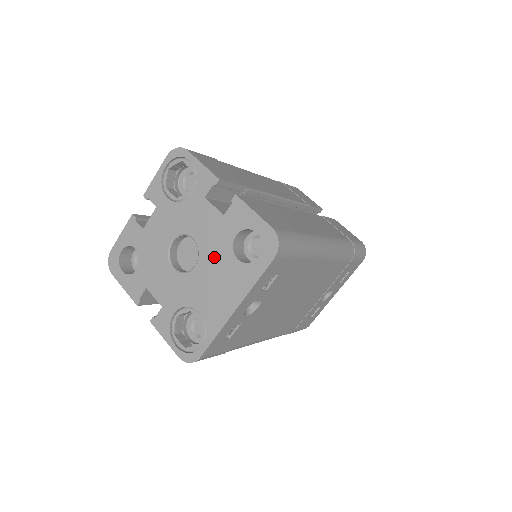
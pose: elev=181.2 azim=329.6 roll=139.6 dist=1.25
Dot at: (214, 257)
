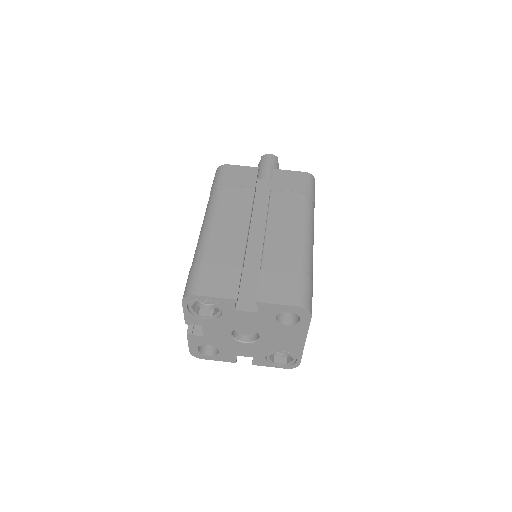
Dot at: (269, 330)
